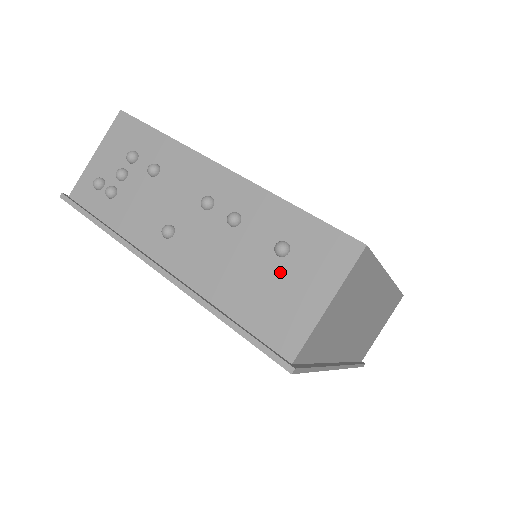
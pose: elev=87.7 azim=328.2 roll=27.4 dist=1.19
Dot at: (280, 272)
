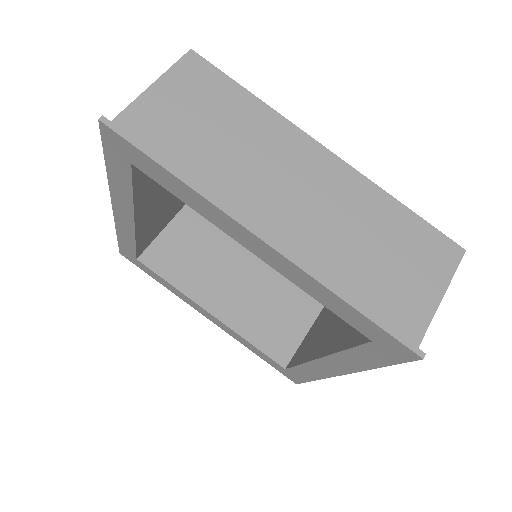
Dot at: occluded
